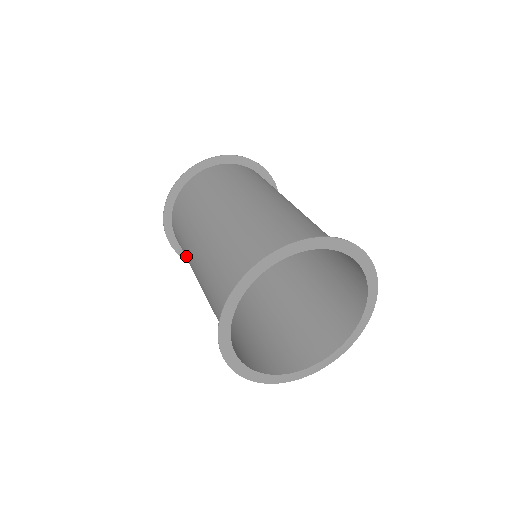
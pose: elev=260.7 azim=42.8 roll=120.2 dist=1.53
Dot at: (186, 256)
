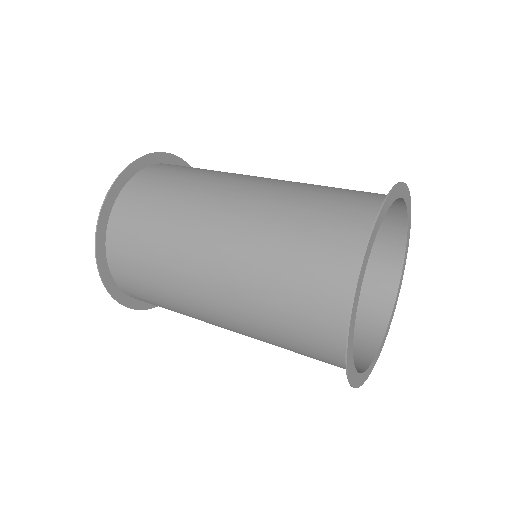
Dot at: occluded
